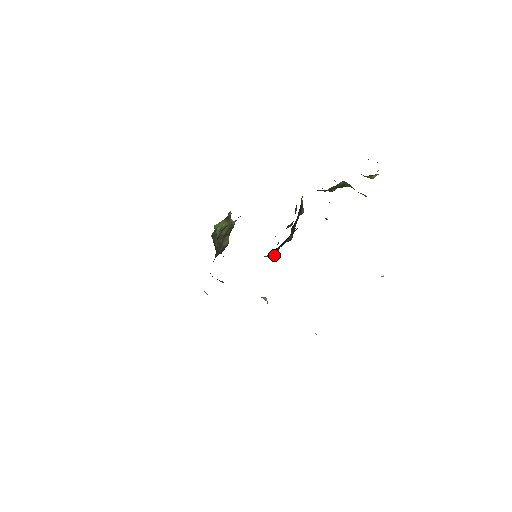
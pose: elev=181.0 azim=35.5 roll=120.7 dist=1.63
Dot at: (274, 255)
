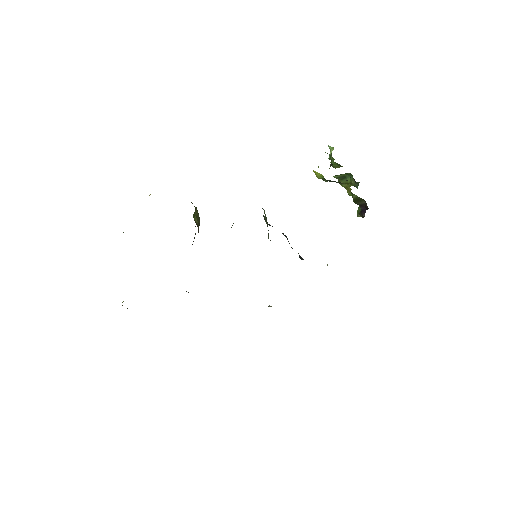
Dot at: occluded
